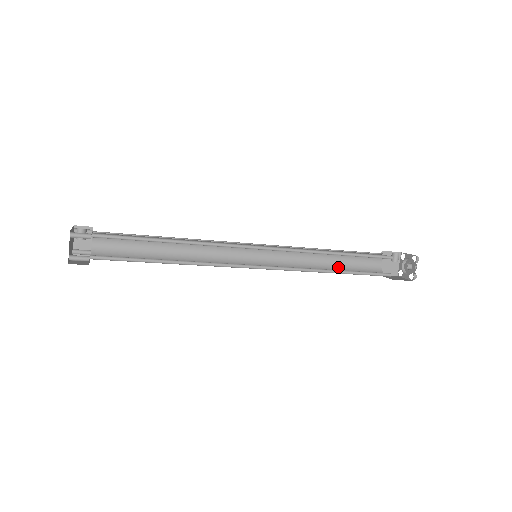
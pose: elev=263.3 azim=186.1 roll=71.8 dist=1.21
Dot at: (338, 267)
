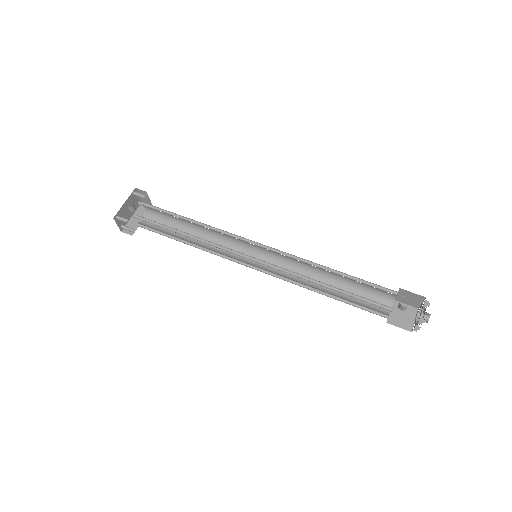
Dot at: (342, 283)
